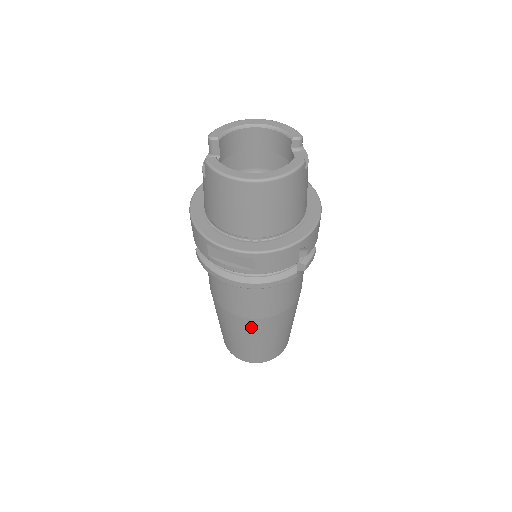
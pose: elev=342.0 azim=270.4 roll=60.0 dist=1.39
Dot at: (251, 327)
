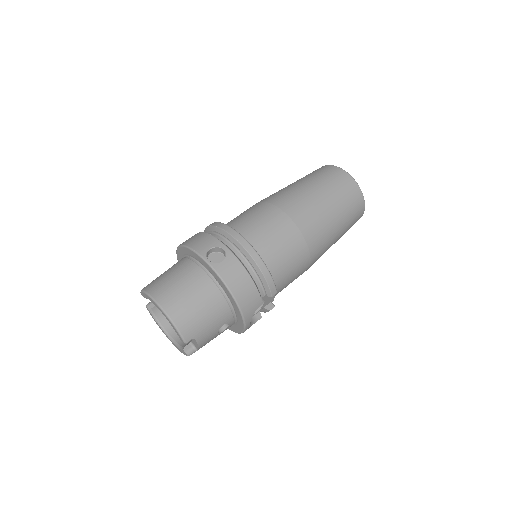
Dot at: occluded
